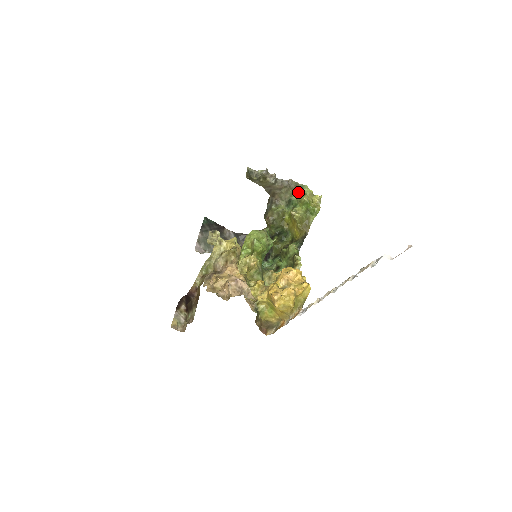
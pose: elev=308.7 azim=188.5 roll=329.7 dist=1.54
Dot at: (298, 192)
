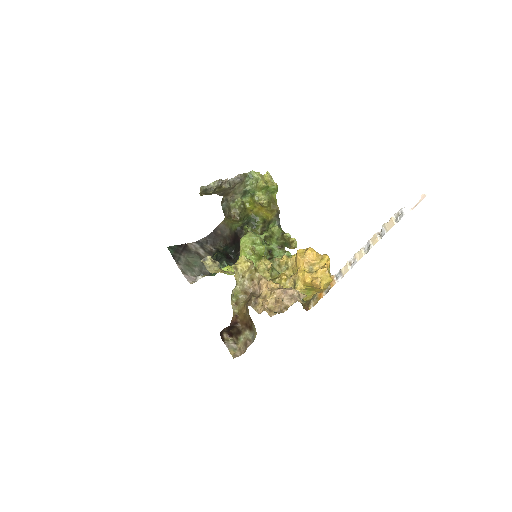
Dot at: (249, 181)
